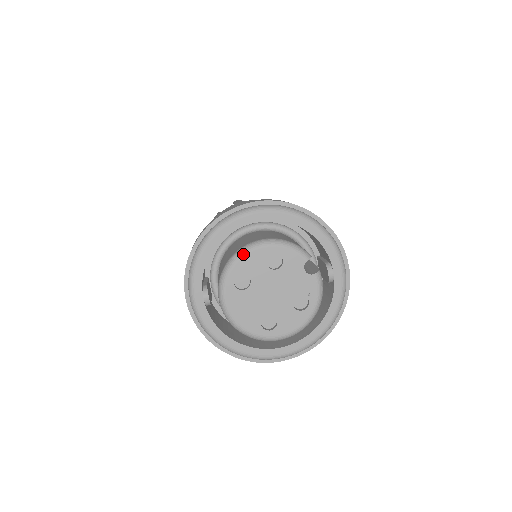
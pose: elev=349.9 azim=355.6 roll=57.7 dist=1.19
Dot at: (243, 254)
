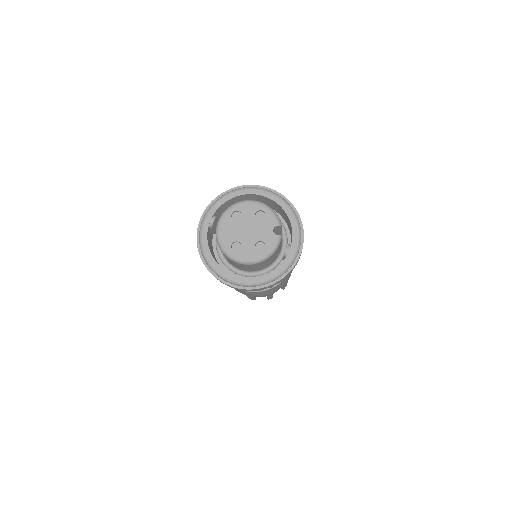
Dot at: (246, 202)
